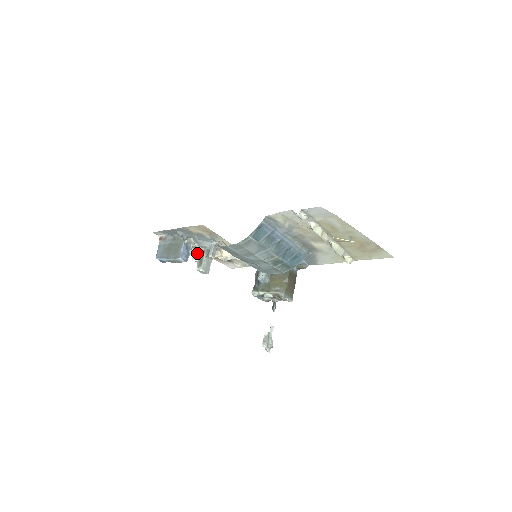
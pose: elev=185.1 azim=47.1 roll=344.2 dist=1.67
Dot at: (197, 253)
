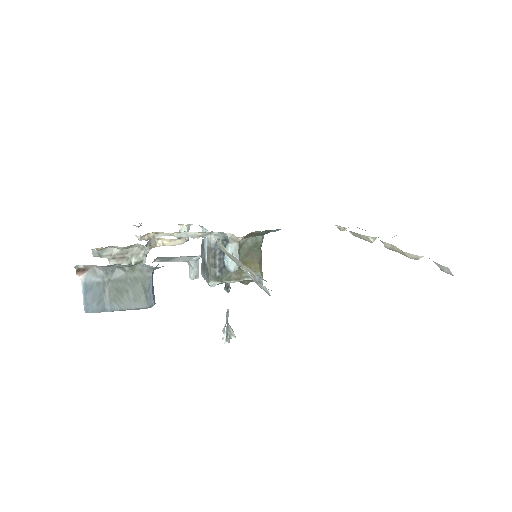
Dot at: (123, 254)
